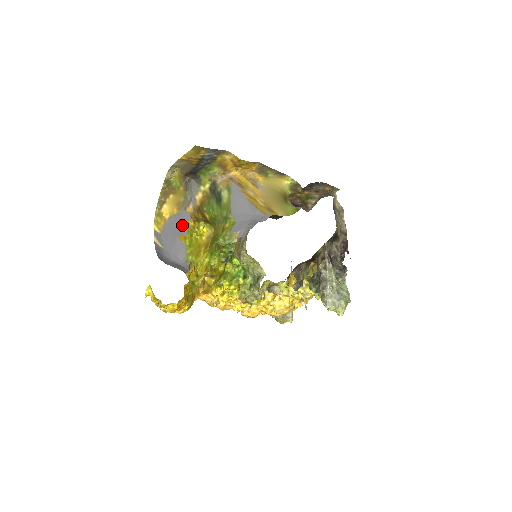
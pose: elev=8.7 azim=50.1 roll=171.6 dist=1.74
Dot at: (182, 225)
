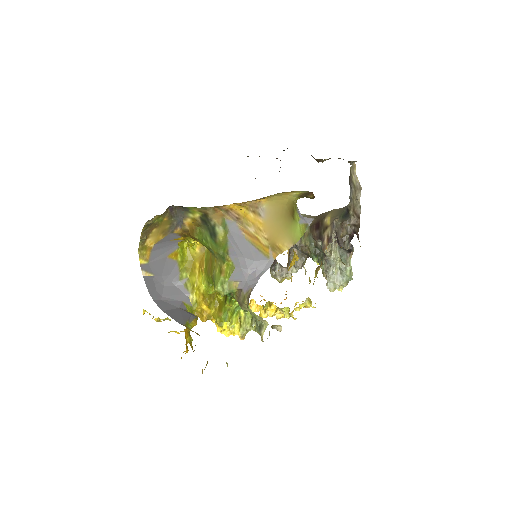
Dot at: (170, 243)
